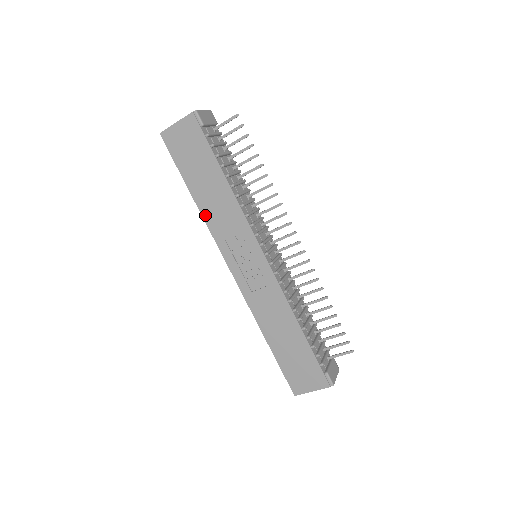
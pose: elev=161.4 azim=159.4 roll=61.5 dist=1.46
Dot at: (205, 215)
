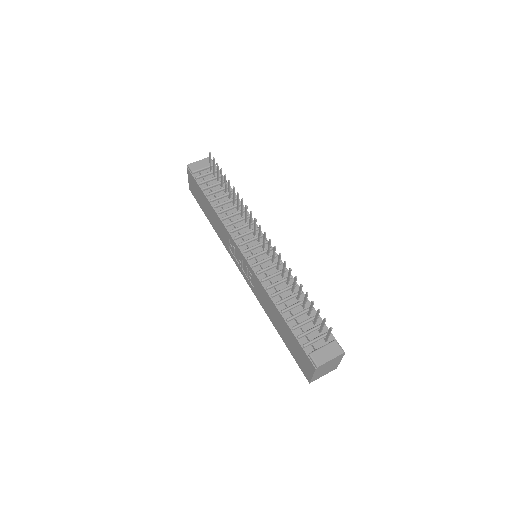
Dot at: (219, 235)
